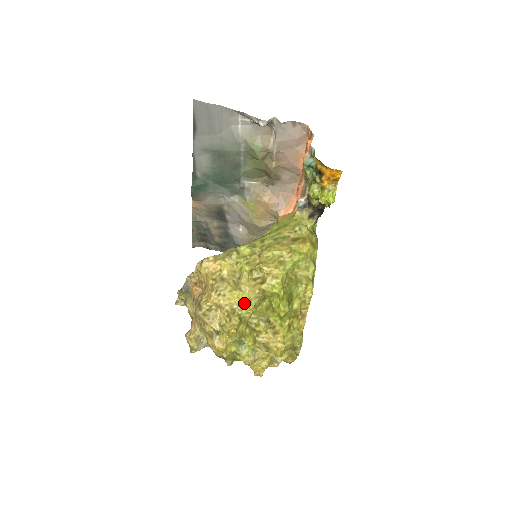
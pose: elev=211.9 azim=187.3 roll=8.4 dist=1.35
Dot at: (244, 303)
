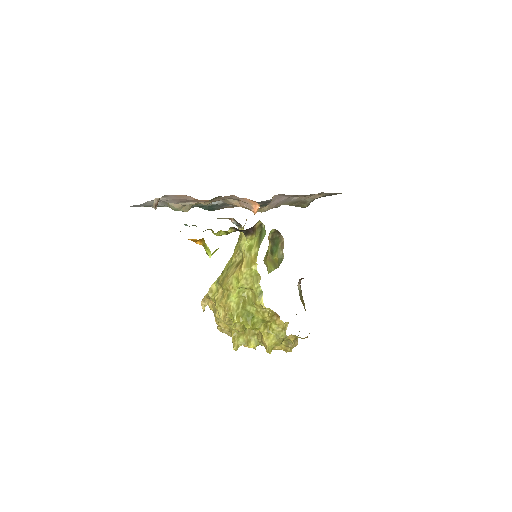
Dot at: occluded
